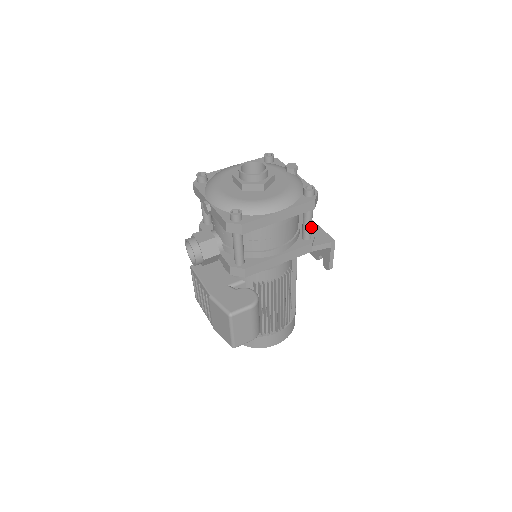
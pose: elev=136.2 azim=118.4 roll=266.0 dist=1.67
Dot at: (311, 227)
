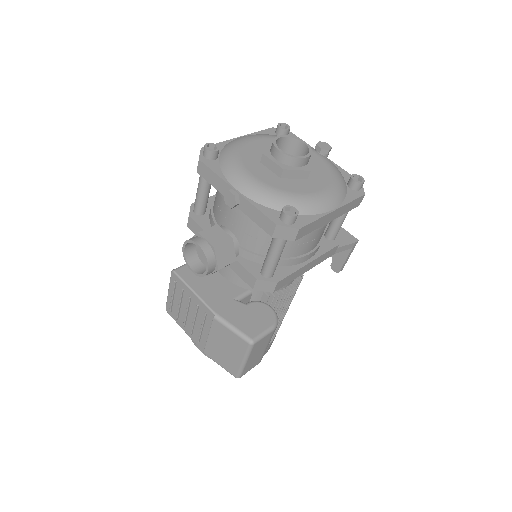
Dot at: (341, 225)
